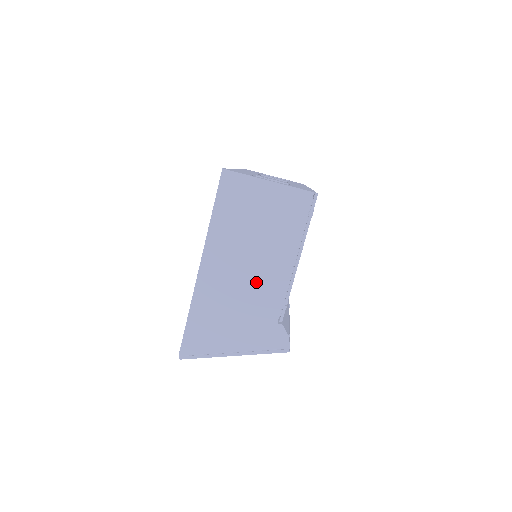
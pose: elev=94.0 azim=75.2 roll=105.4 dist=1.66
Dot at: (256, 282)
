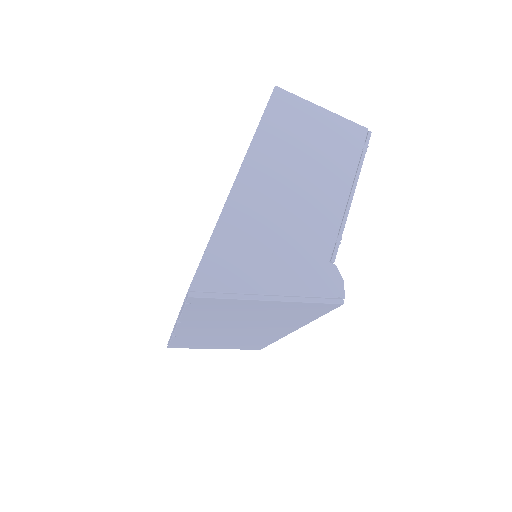
Dot at: (305, 207)
